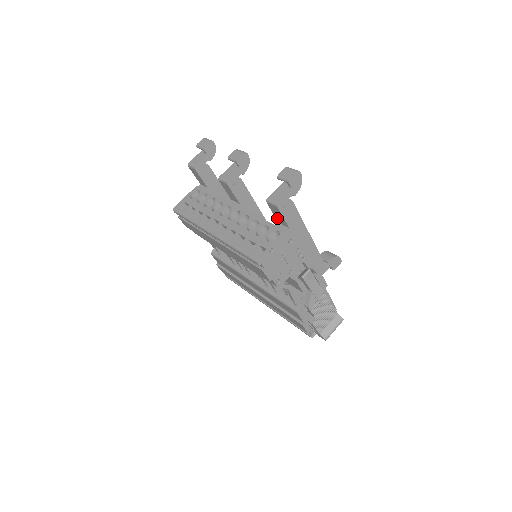
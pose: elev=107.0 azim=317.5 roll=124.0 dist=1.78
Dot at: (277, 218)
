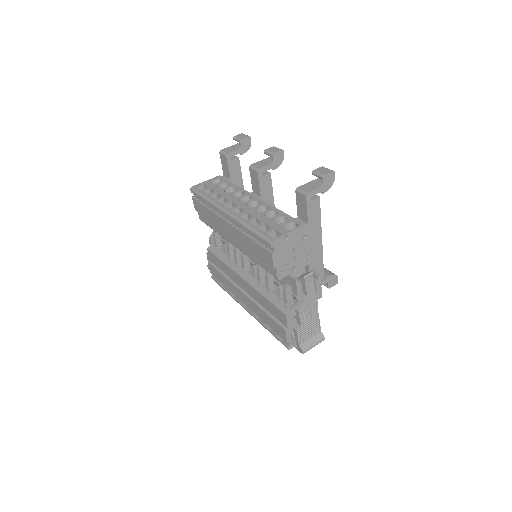
Dot at: (299, 211)
